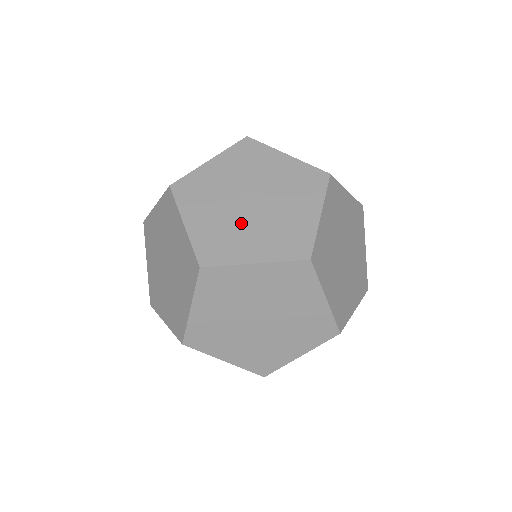
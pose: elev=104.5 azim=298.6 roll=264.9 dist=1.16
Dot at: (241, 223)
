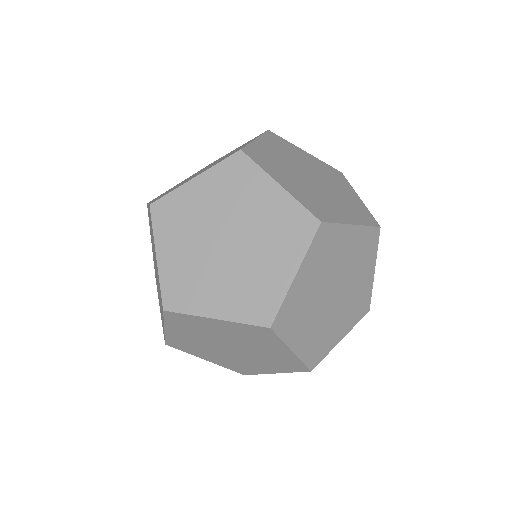
Dot at: (211, 268)
